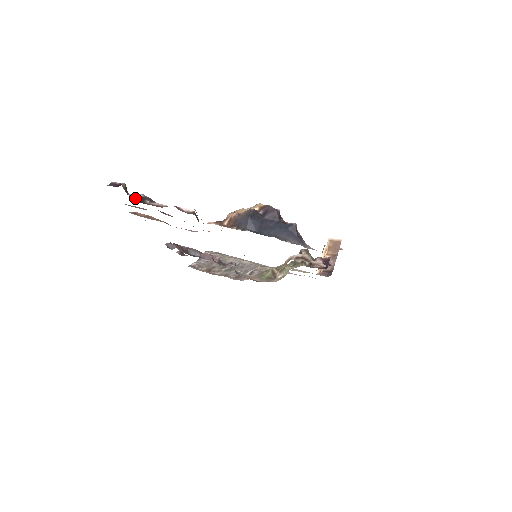
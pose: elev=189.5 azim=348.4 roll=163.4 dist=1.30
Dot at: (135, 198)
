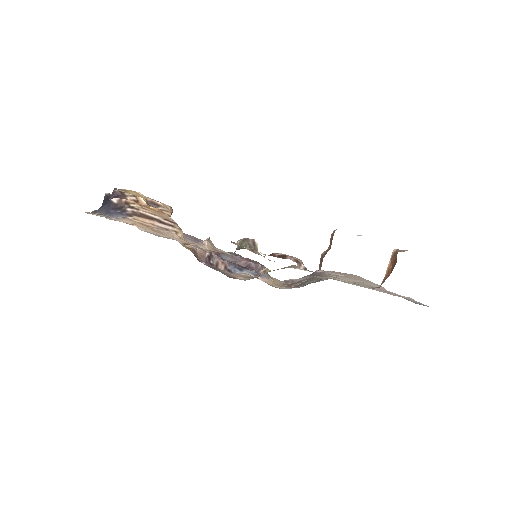
Dot at: occluded
